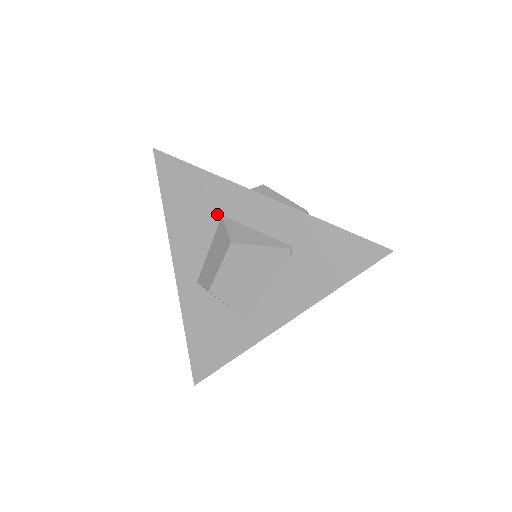
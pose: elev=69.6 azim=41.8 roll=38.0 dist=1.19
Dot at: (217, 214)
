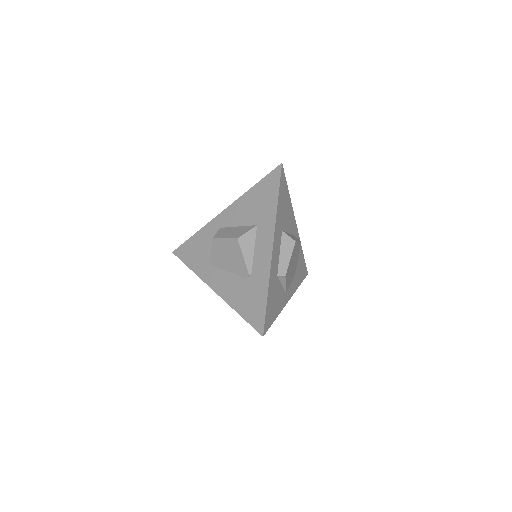
Dot at: (257, 222)
